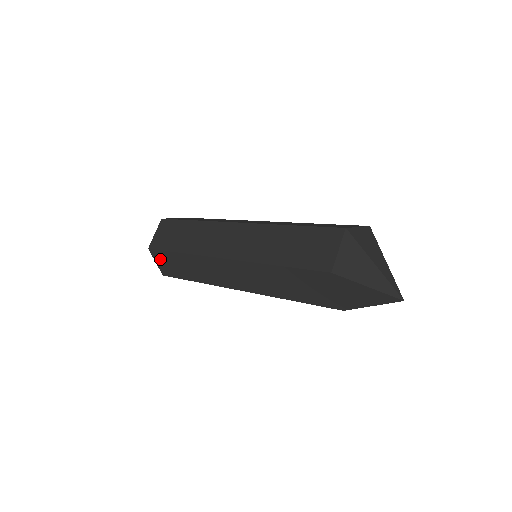
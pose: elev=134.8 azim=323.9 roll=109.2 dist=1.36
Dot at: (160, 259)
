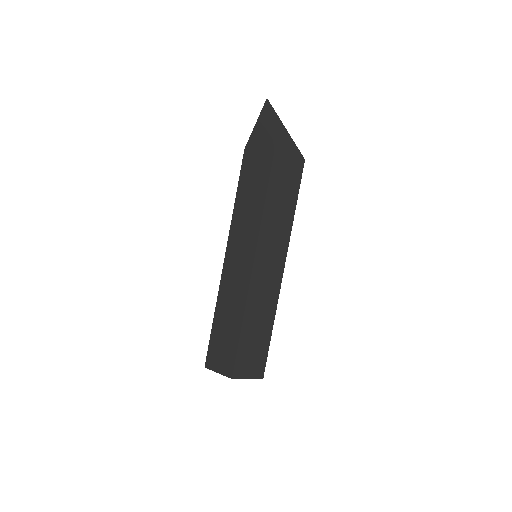
Dot at: (216, 360)
